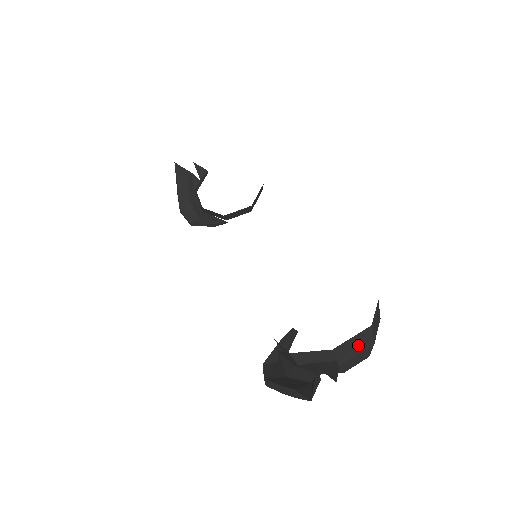
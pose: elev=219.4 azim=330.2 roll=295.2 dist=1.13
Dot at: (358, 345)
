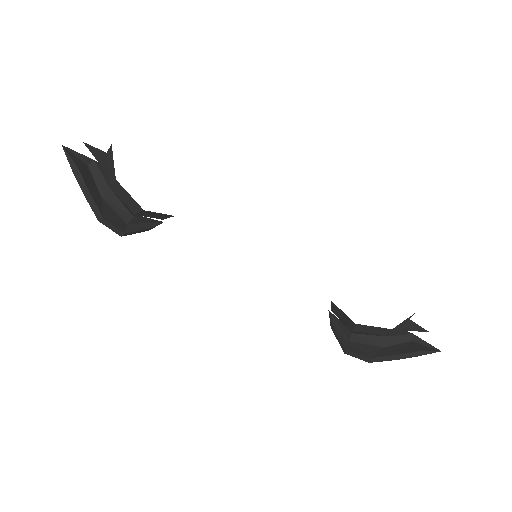
Dot at: occluded
